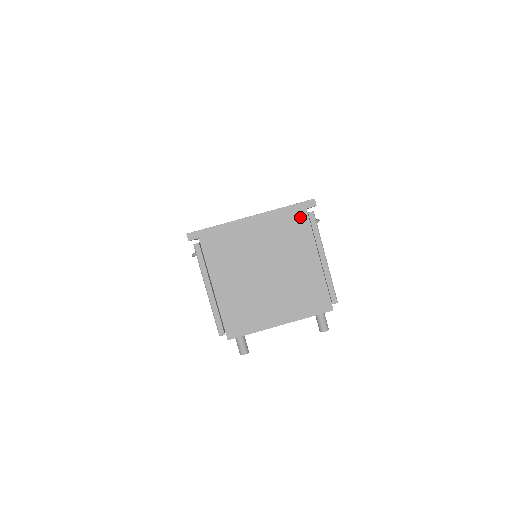
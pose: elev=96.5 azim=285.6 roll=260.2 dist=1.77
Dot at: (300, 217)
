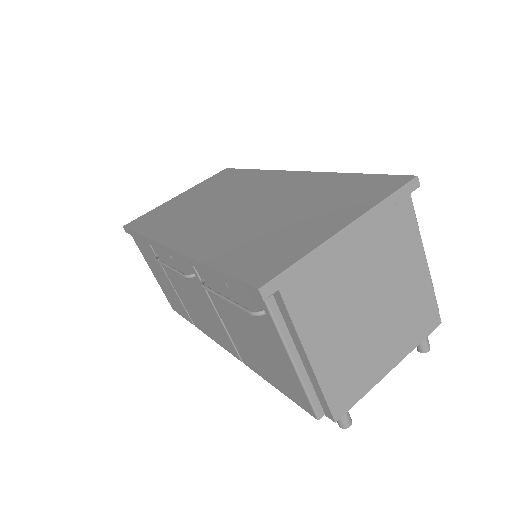
Dot at: (403, 209)
